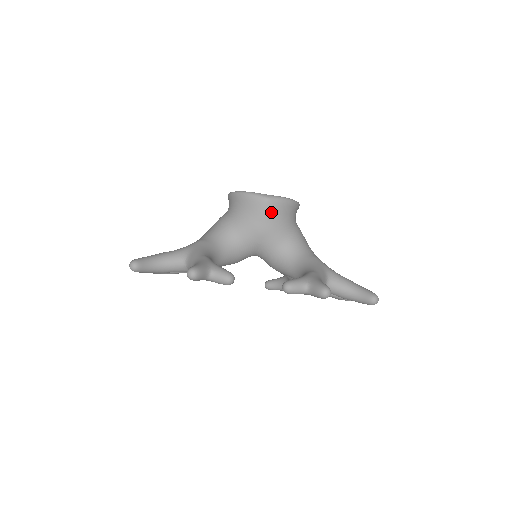
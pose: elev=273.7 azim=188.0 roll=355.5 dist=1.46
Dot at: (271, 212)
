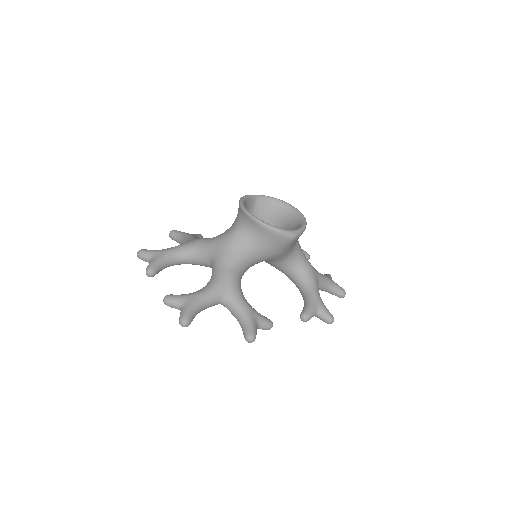
Dot at: (292, 244)
